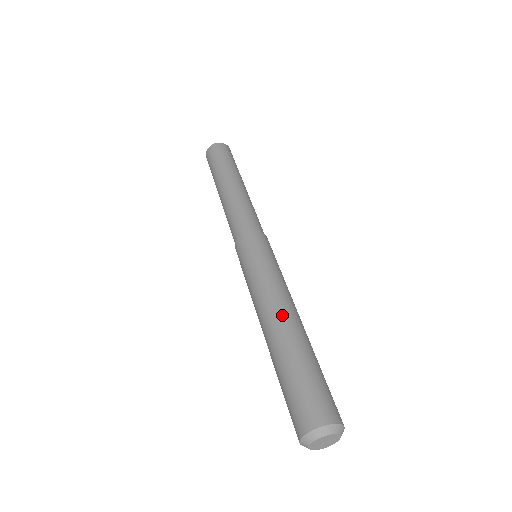
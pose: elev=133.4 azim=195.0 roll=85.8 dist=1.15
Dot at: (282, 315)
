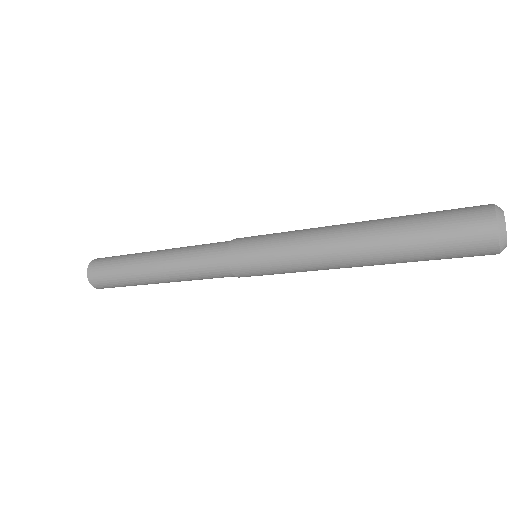
Dot at: occluded
